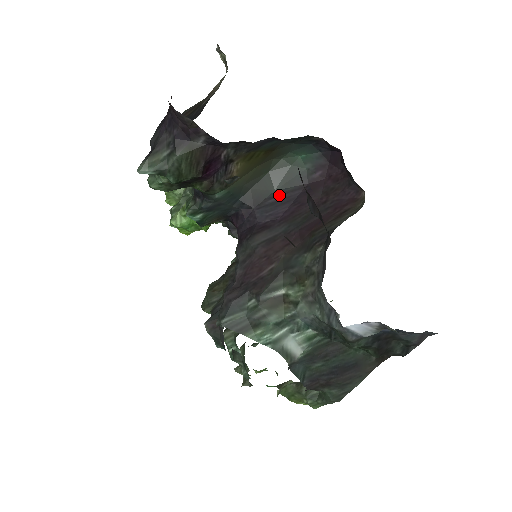
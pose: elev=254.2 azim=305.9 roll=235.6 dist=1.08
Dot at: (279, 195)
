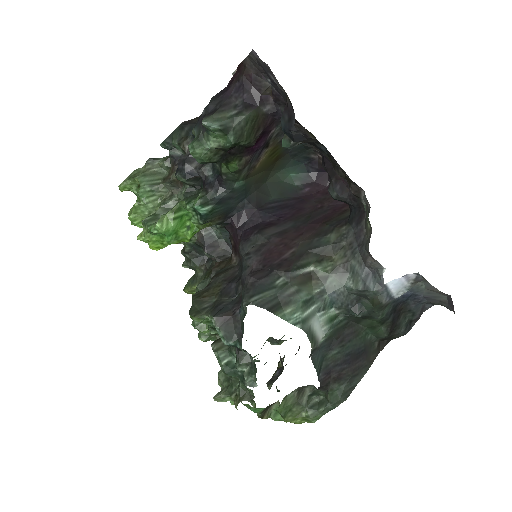
Dot at: (277, 202)
